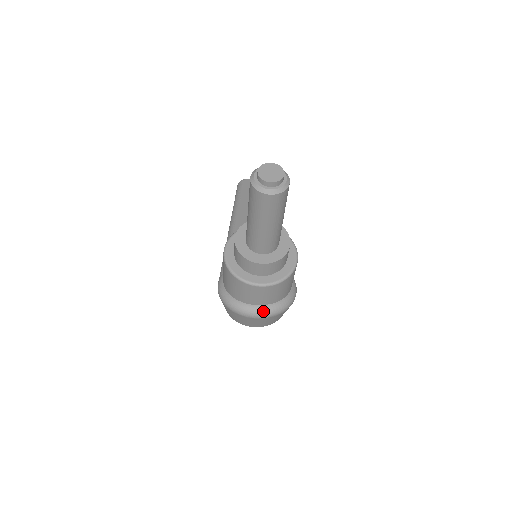
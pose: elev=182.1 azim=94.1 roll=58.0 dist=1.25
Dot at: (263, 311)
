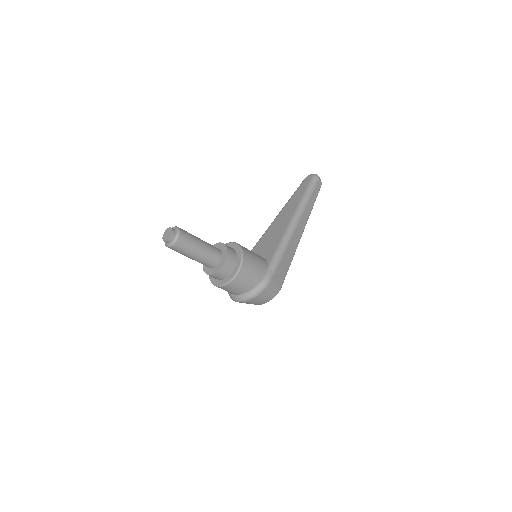
Dot at: (237, 298)
